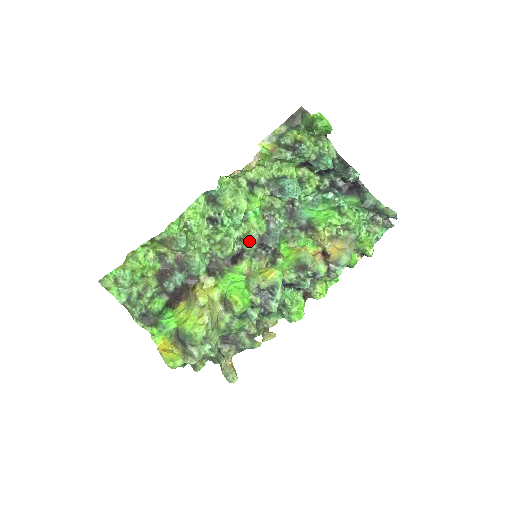
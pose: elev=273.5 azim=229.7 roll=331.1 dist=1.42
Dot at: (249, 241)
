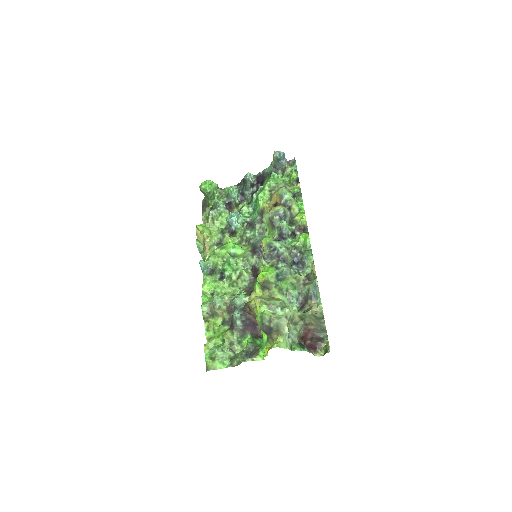
Dot at: (249, 259)
